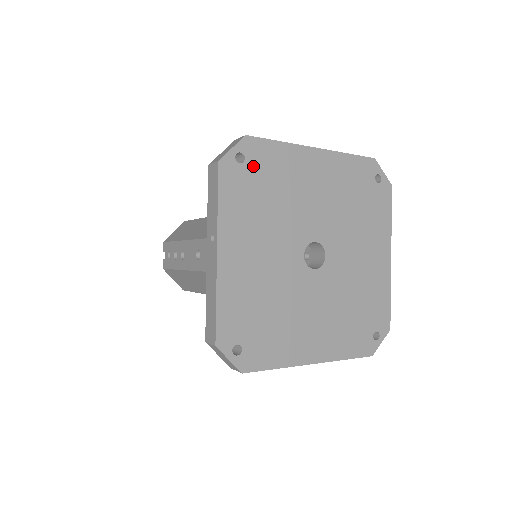
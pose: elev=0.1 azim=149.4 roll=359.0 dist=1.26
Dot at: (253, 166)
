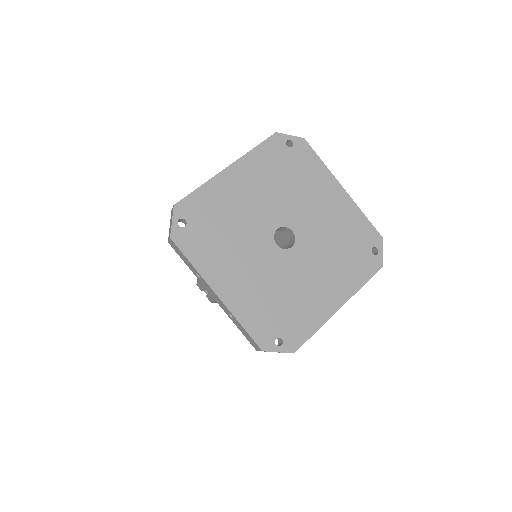
Dot at: (293, 155)
